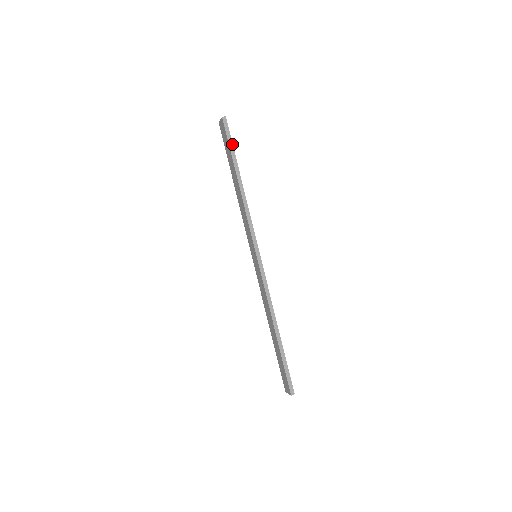
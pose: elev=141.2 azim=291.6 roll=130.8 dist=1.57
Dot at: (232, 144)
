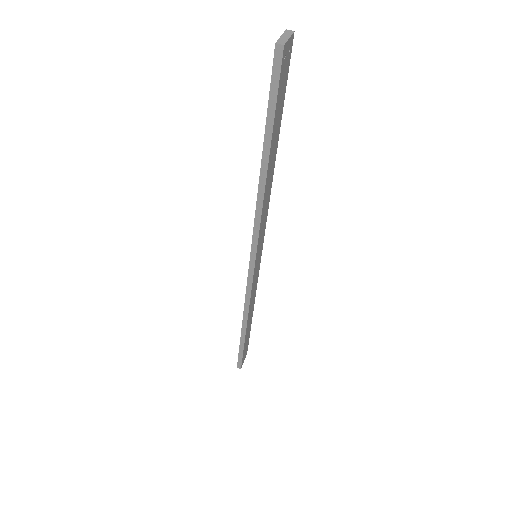
Dot at: (275, 107)
